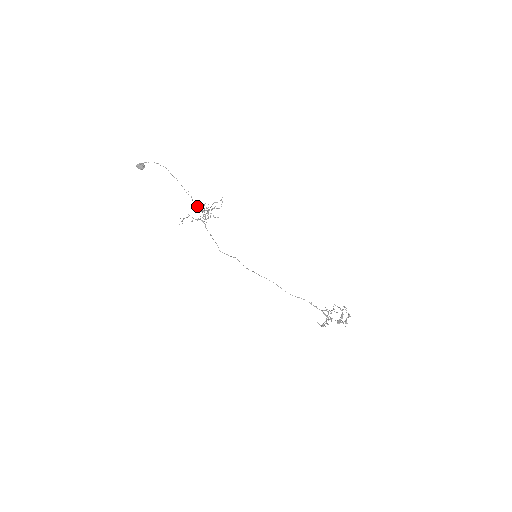
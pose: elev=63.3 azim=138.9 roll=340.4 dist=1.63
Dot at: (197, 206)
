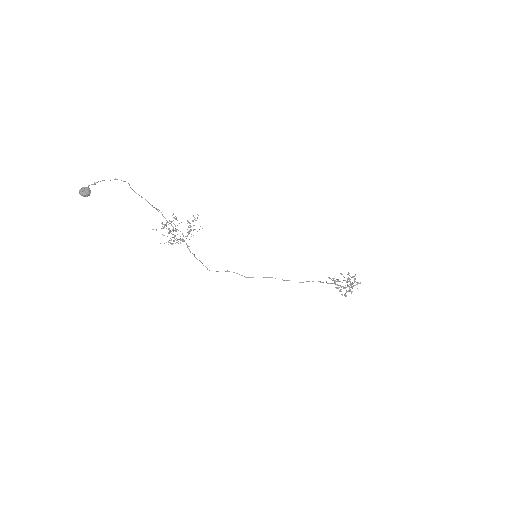
Dot at: occluded
